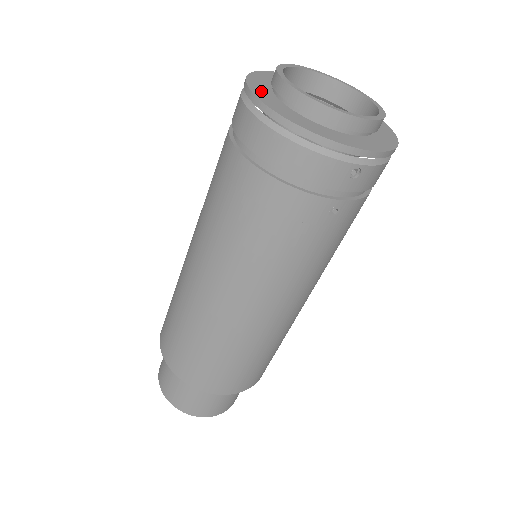
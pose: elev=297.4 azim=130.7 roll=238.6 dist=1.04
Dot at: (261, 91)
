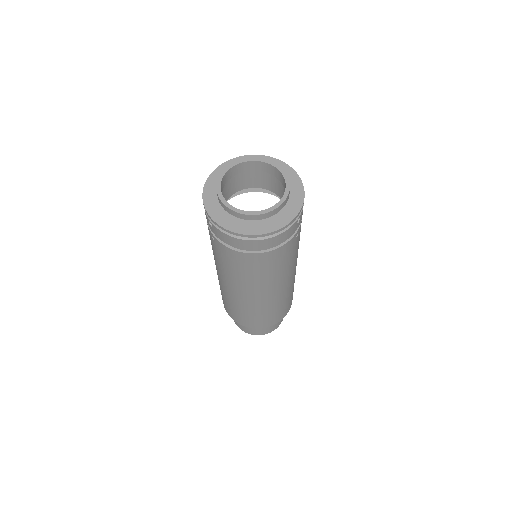
Dot at: (227, 222)
